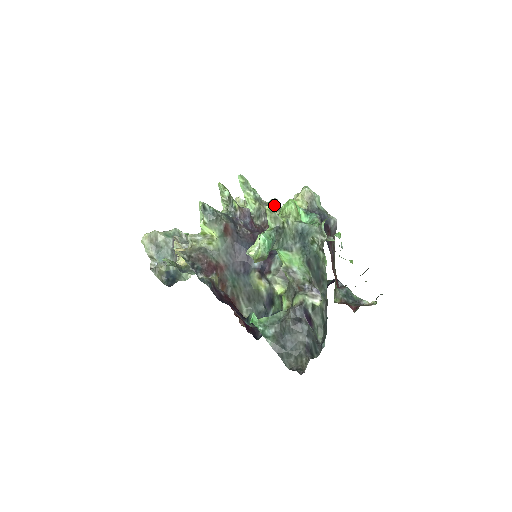
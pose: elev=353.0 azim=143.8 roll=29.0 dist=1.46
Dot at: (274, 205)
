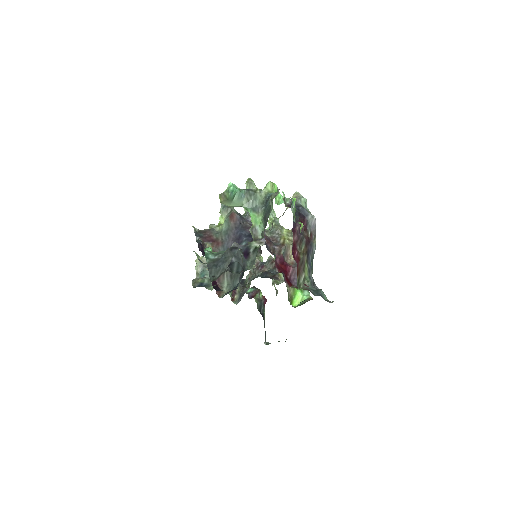
Dot at: (290, 232)
